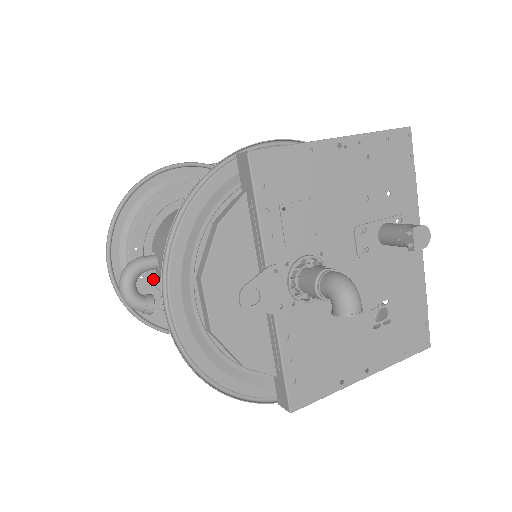
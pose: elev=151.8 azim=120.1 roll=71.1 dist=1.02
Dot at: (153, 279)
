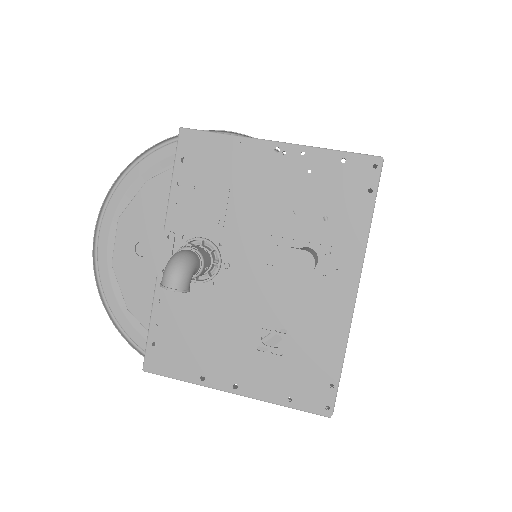
Dot at: occluded
